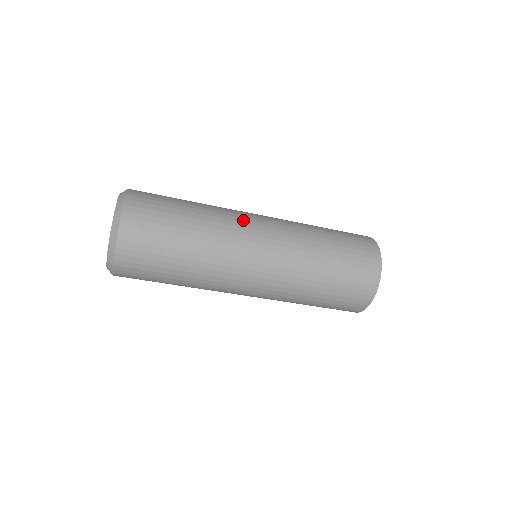
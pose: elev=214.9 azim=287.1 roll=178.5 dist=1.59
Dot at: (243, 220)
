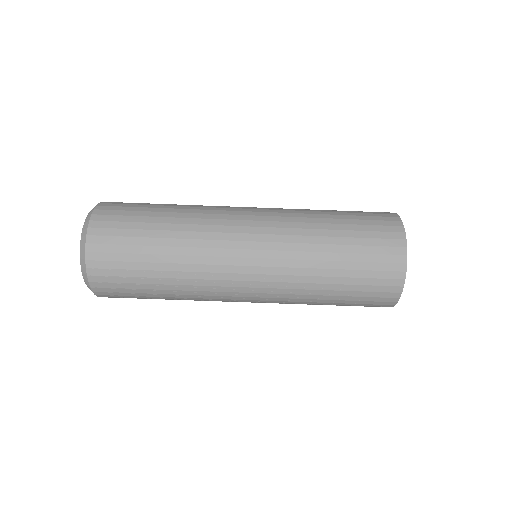
Dot at: occluded
